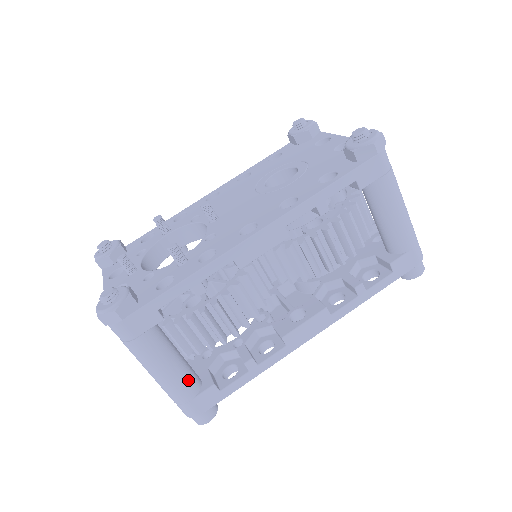
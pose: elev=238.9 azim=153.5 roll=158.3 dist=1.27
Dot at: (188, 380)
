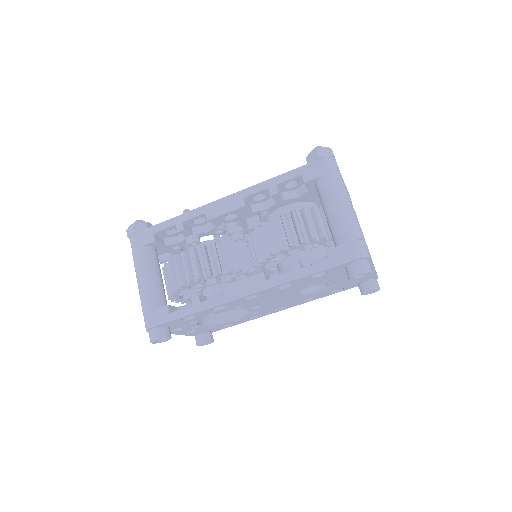
Dot at: (154, 295)
